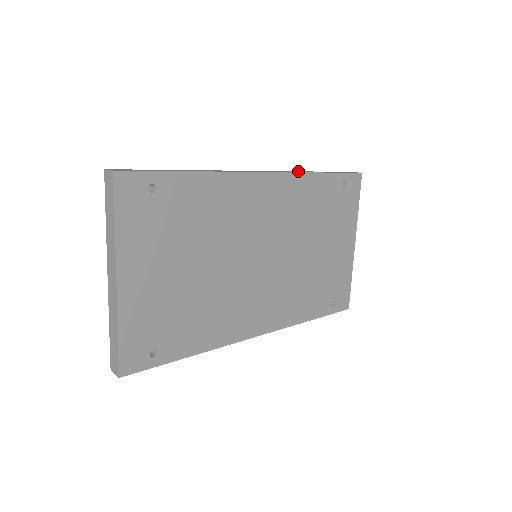
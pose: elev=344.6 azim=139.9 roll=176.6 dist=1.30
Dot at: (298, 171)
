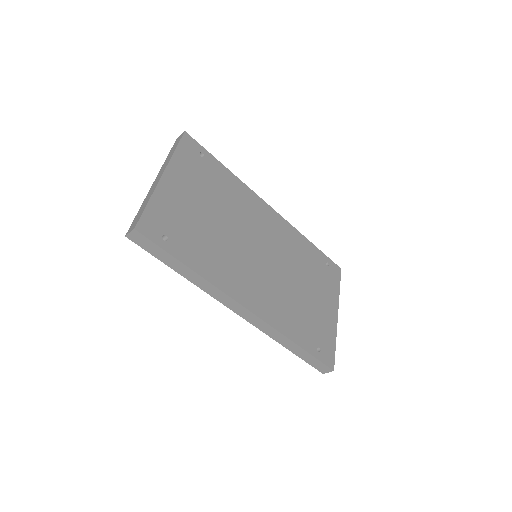
Dot at: occluded
